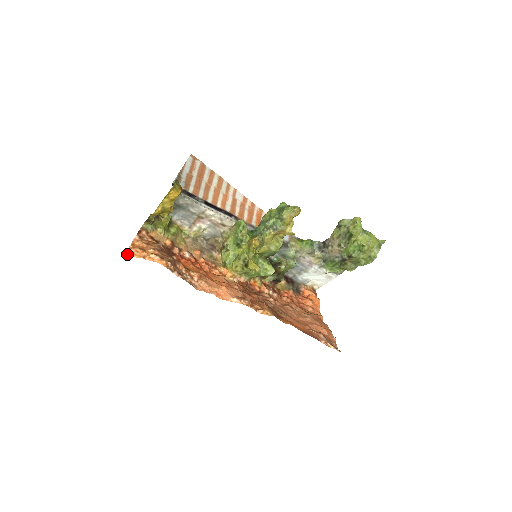
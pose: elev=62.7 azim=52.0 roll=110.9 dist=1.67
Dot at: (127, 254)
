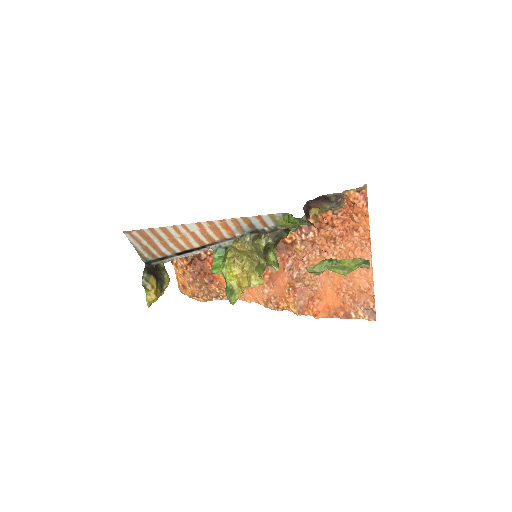
Dot at: (181, 292)
